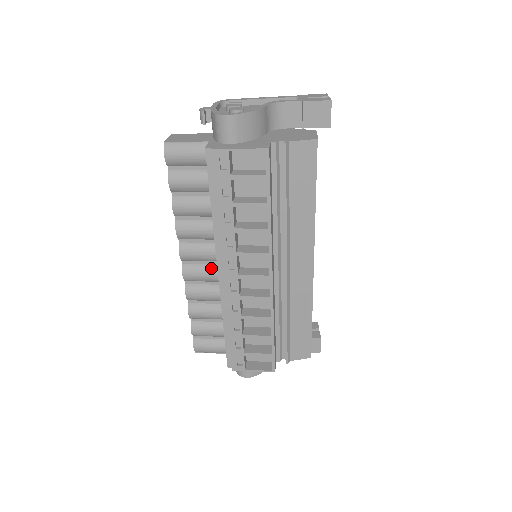
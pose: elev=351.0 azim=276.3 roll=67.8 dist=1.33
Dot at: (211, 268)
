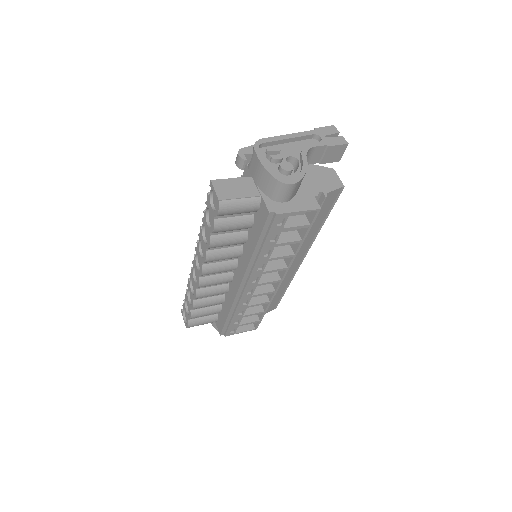
Dot at: (225, 276)
